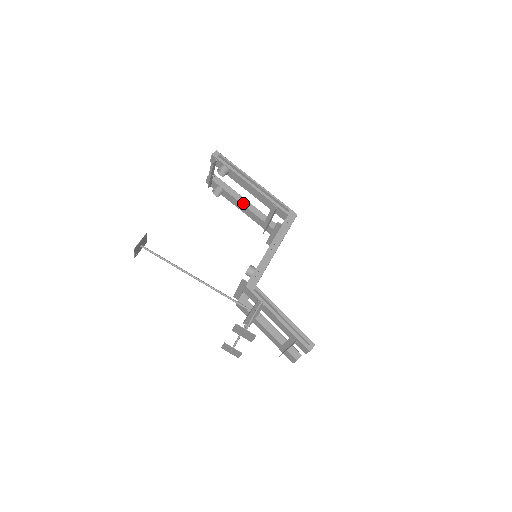
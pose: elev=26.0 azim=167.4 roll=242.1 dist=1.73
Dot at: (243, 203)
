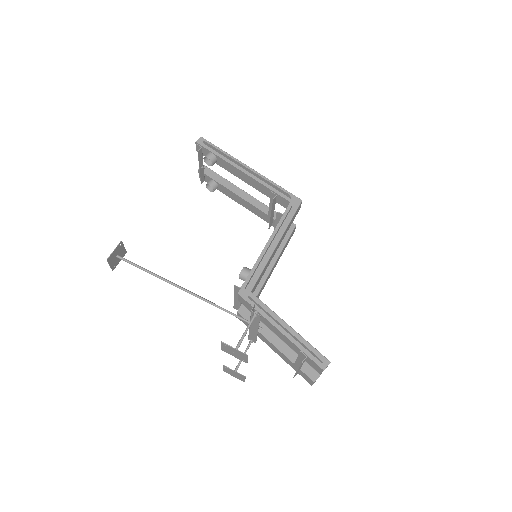
Dot at: (241, 196)
